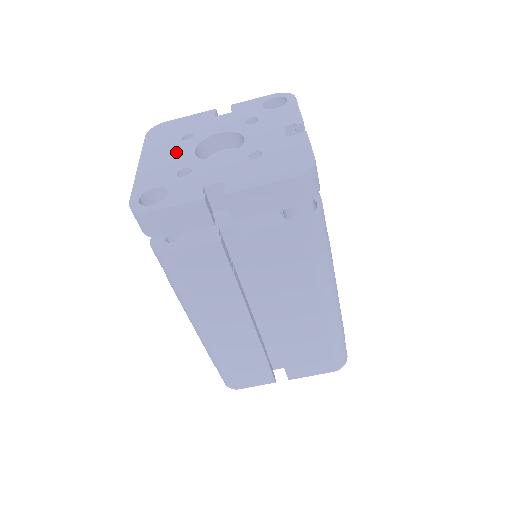
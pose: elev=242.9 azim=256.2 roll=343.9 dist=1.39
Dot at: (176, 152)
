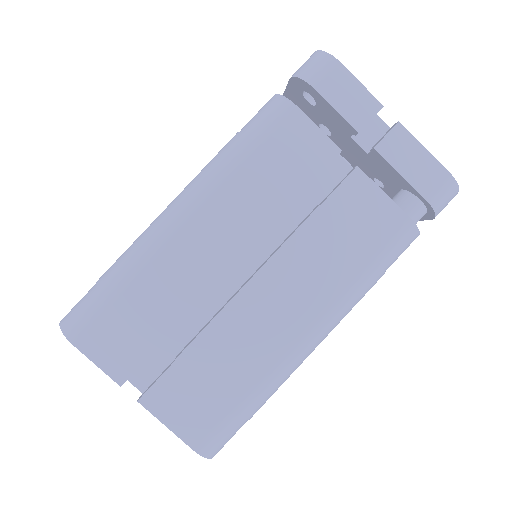
Dot at: occluded
